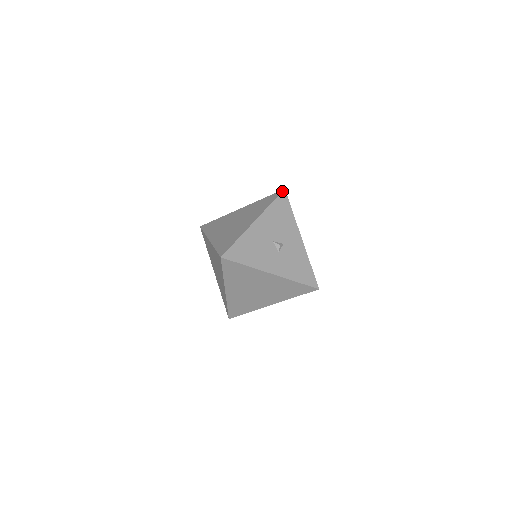
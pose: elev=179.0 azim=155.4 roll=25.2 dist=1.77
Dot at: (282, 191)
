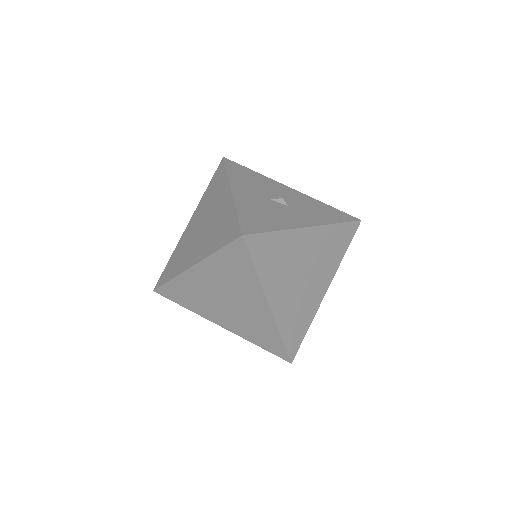
Dot at: (223, 159)
